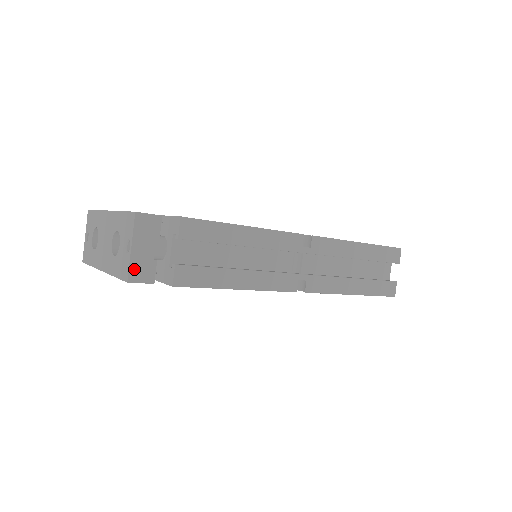
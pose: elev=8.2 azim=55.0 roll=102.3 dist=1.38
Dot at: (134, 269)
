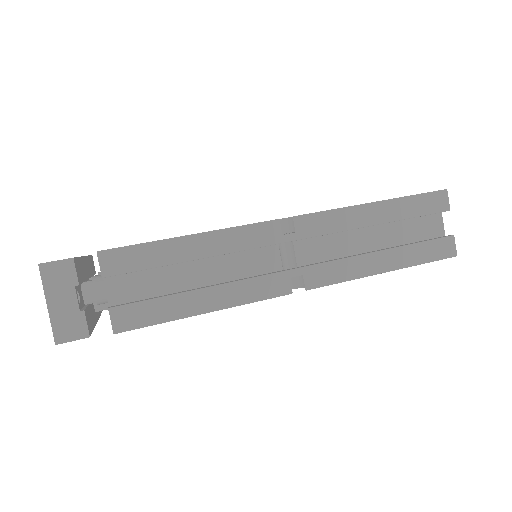
Dot at: (59, 328)
